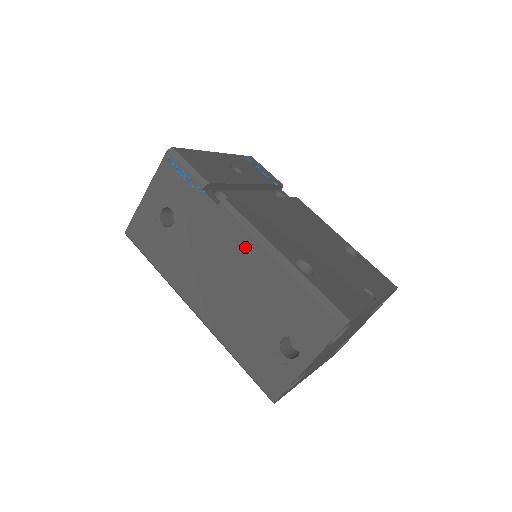
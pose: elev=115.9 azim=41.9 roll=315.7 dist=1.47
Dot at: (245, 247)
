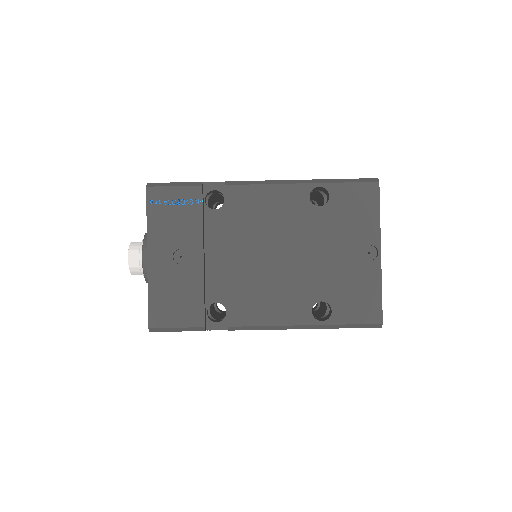
Dot at: occluded
